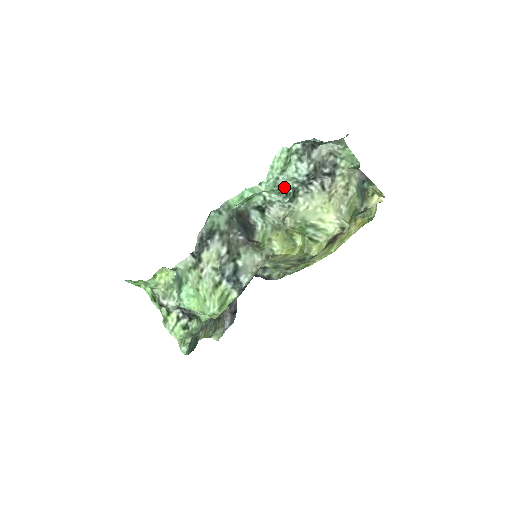
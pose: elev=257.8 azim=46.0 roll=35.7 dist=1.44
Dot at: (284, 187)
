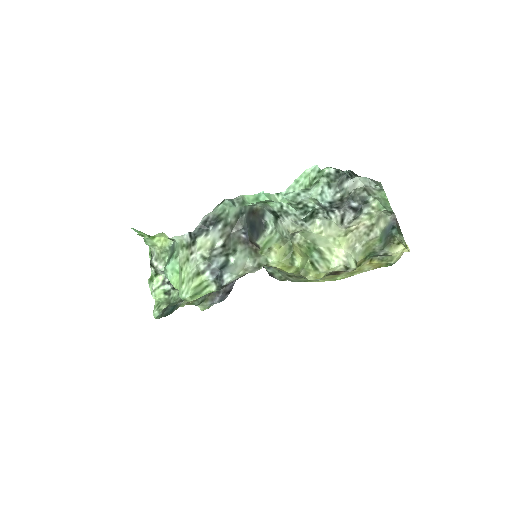
Dot at: (304, 204)
